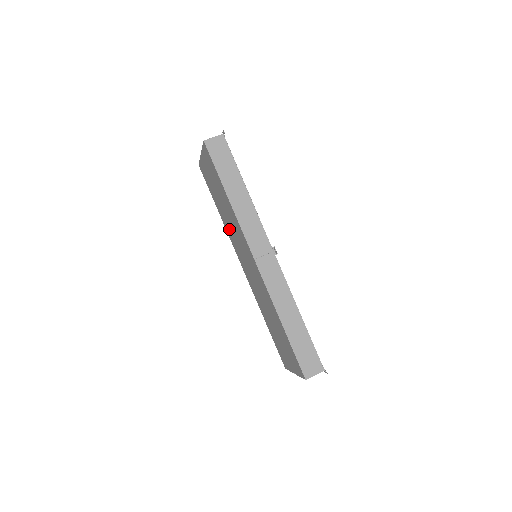
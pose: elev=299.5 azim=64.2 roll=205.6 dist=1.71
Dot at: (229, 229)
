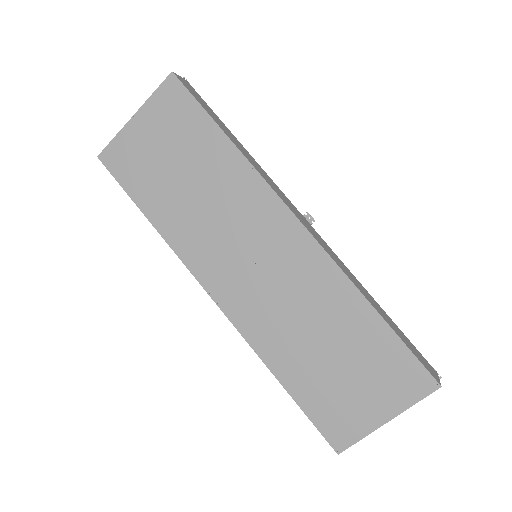
Dot at: (192, 230)
